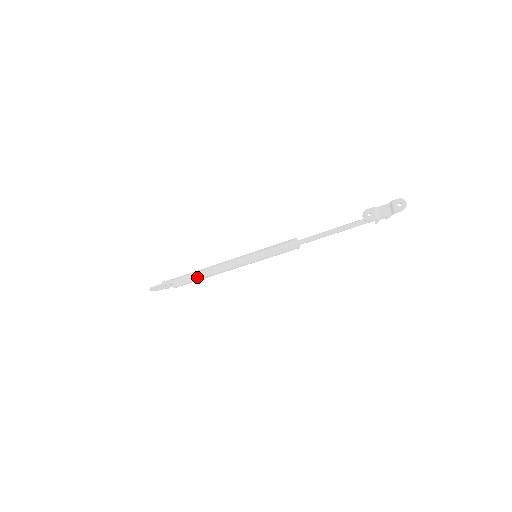
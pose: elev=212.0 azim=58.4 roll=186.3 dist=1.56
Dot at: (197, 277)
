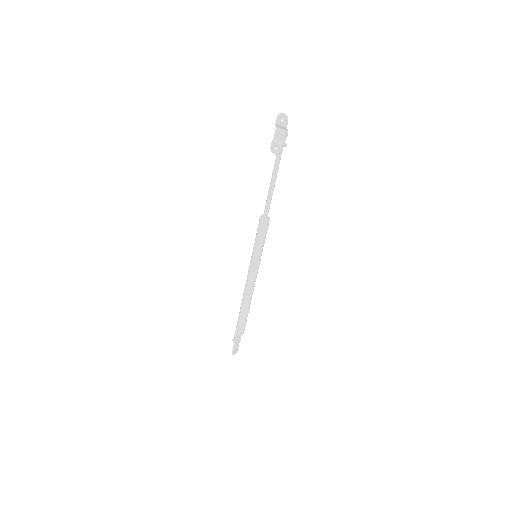
Dot at: (245, 312)
